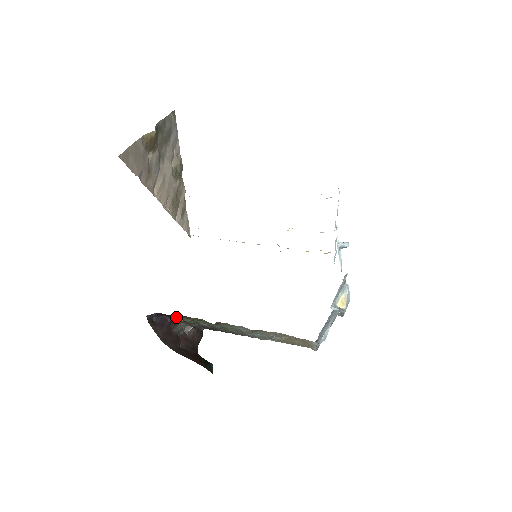
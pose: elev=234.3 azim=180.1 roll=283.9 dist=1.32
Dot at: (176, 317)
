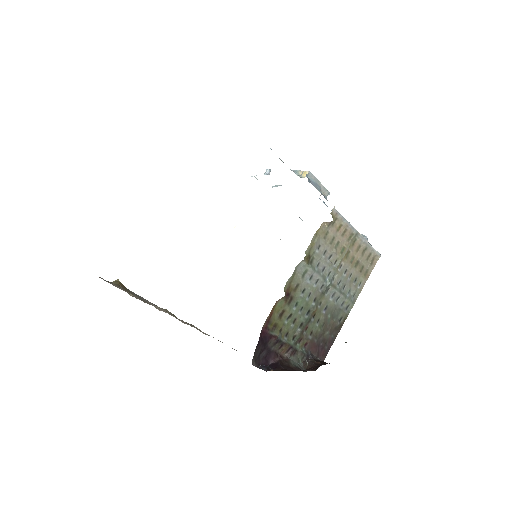
Dot at: (268, 338)
